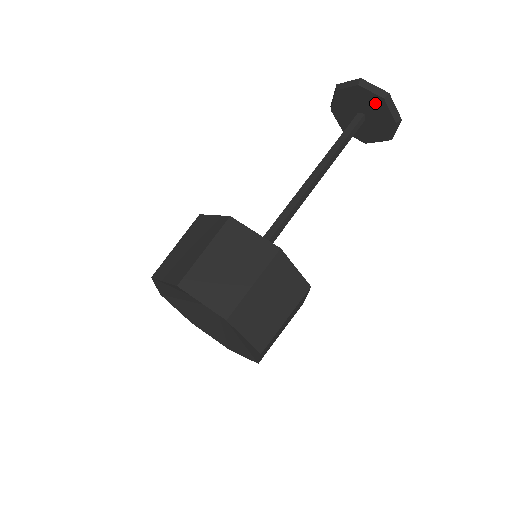
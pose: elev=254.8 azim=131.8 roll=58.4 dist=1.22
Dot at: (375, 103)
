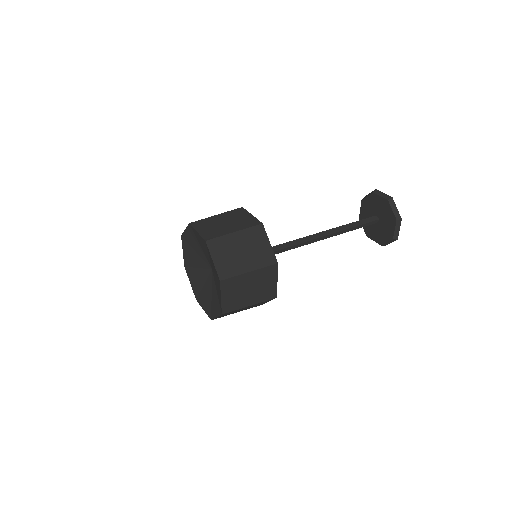
Dot at: (390, 218)
